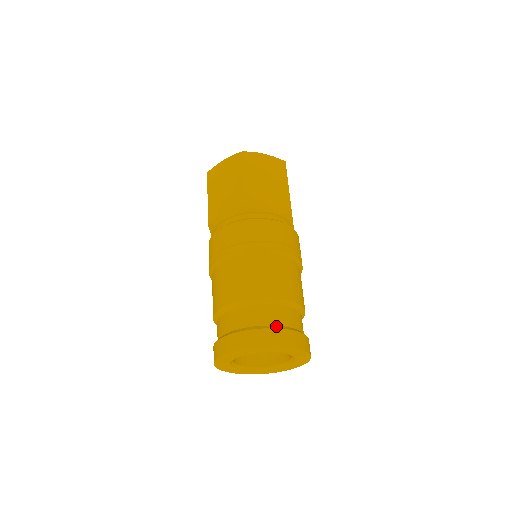
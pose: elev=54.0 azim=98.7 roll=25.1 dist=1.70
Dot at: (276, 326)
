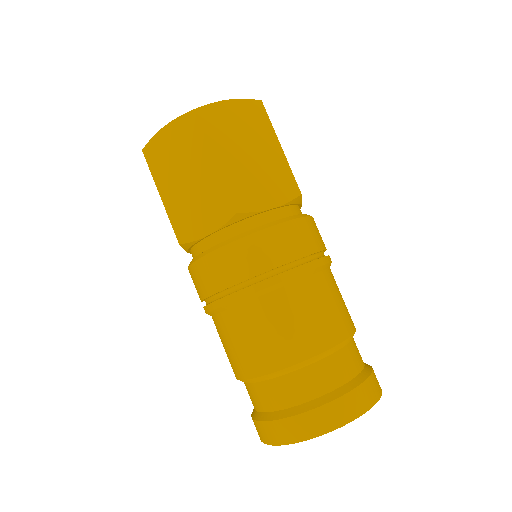
Dot at: (341, 388)
